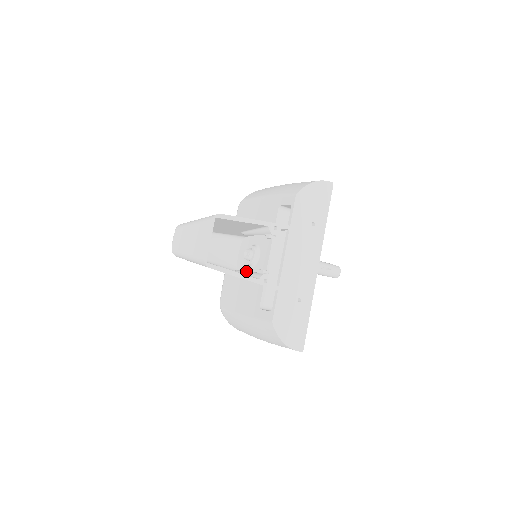
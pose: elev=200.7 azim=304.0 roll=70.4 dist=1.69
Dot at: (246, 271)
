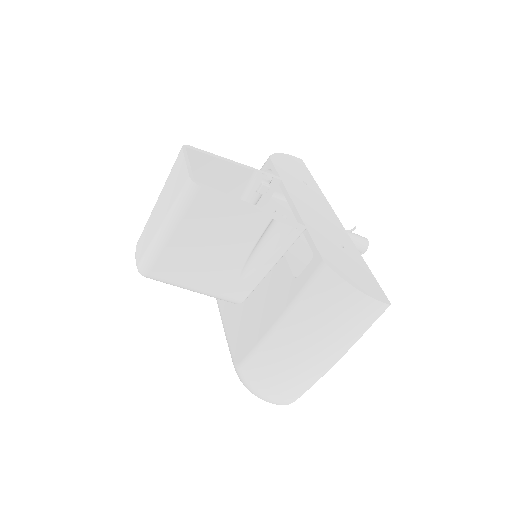
Dot at: occluded
